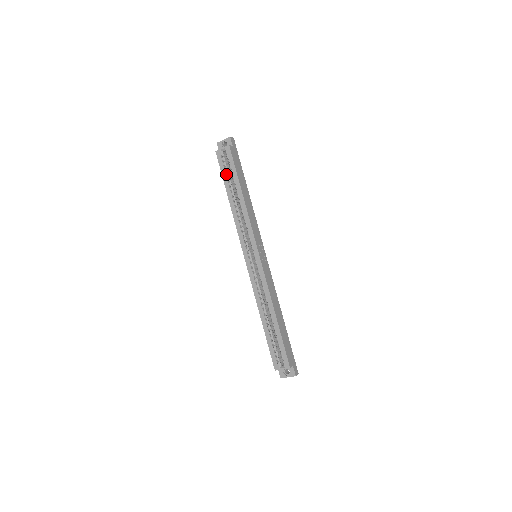
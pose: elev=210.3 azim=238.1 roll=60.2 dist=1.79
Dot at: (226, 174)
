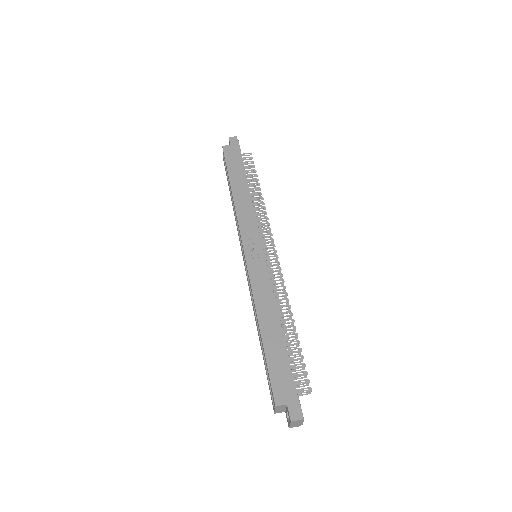
Dot at: (227, 177)
